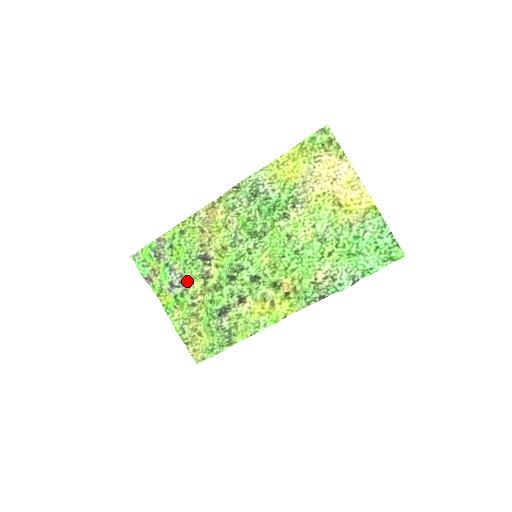
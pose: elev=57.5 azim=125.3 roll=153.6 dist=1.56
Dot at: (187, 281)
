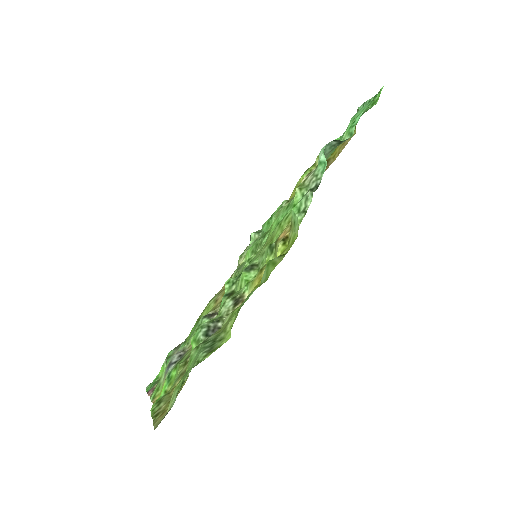
Dot at: (188, 351)
